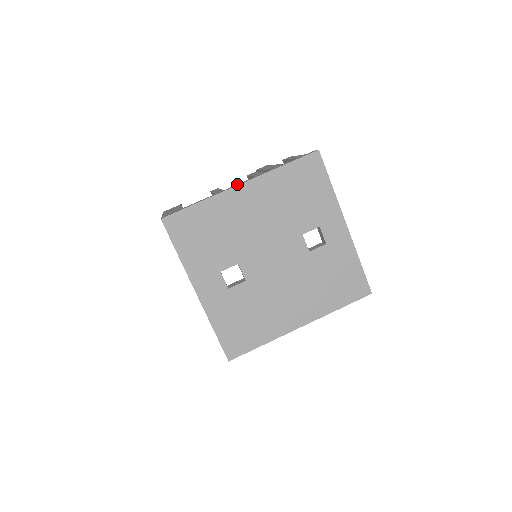
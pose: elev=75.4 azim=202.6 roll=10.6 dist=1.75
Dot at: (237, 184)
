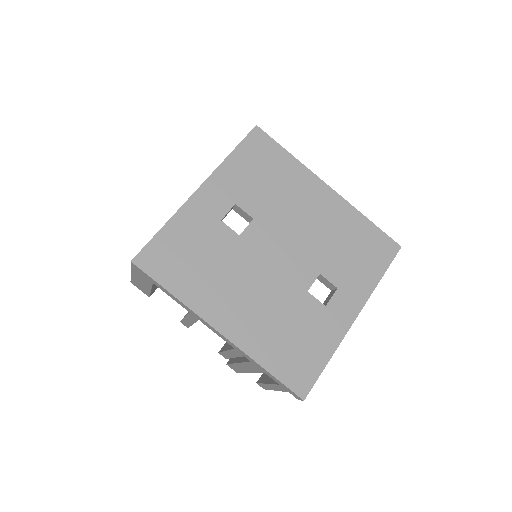
Dot at: occluded
